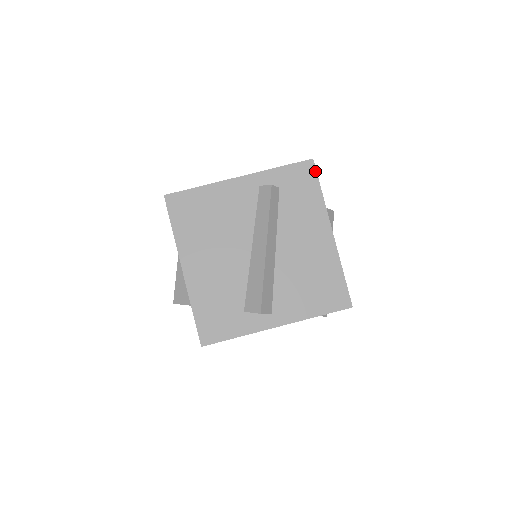
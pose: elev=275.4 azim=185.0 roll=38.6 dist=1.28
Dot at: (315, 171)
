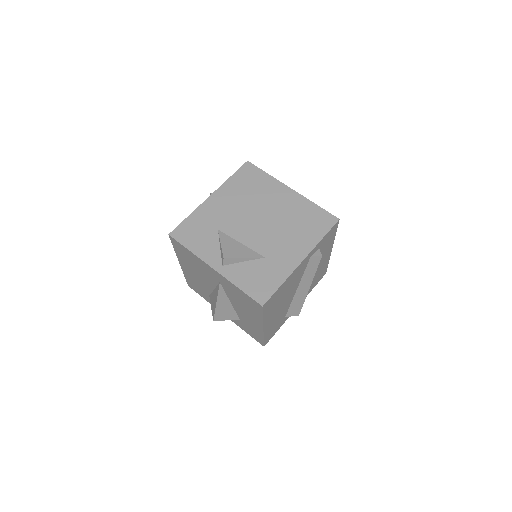
Dot at: occluded
